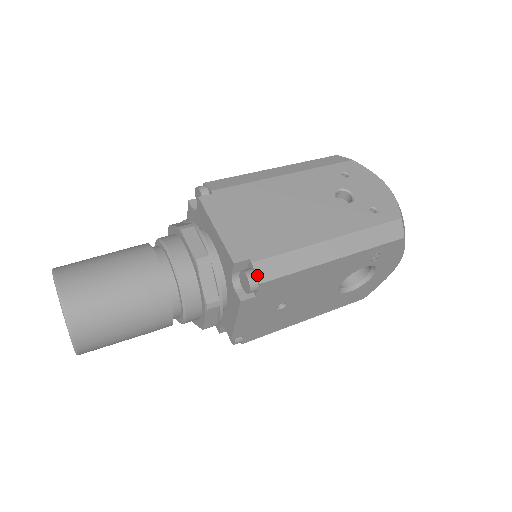
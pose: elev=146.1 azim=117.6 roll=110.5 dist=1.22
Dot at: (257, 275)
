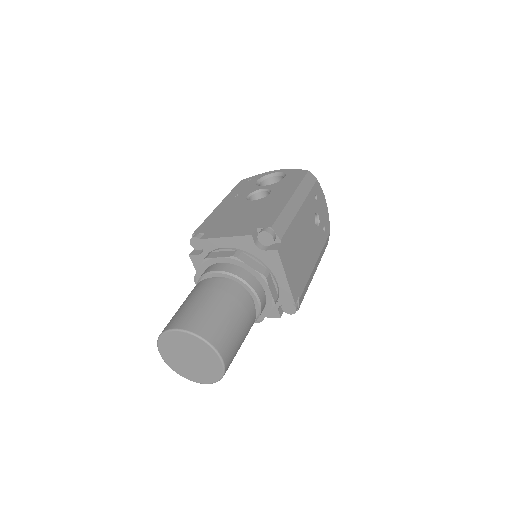
Dot at: (299, 306)
